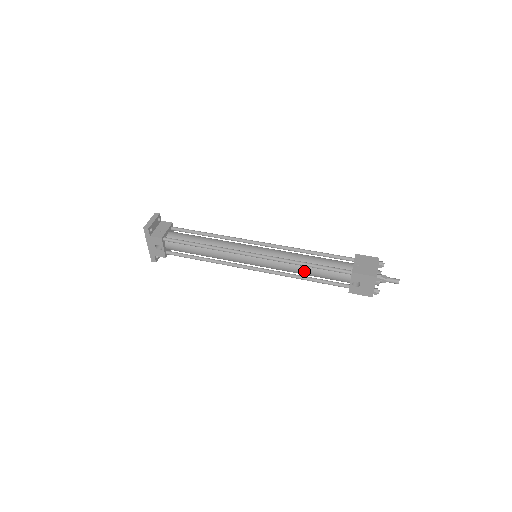
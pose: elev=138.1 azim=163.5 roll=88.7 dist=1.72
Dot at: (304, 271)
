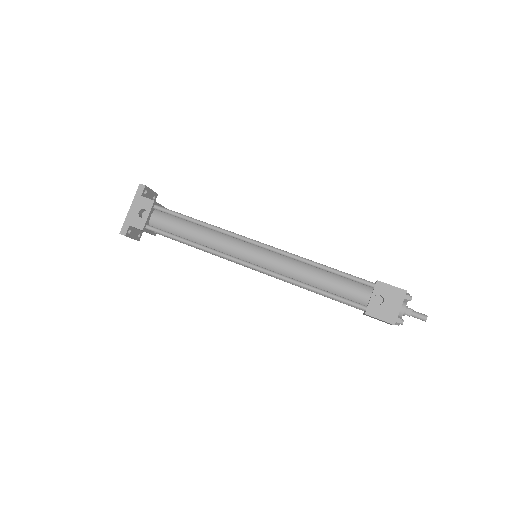
Dot at: (314, 276)
